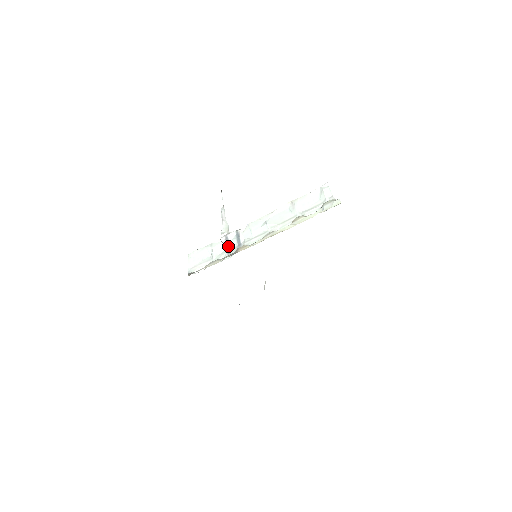
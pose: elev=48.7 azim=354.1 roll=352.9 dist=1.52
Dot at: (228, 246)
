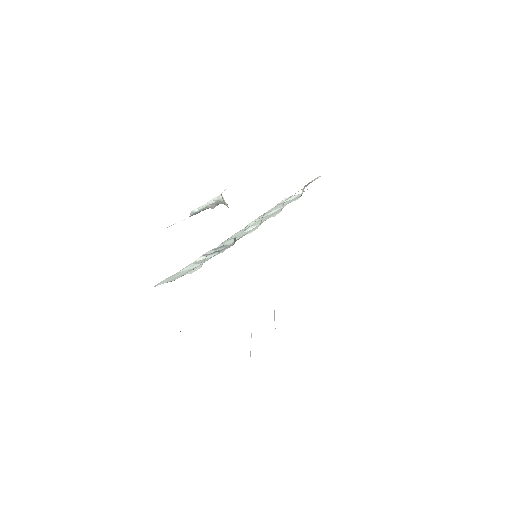
Dot at: (215, 251)
